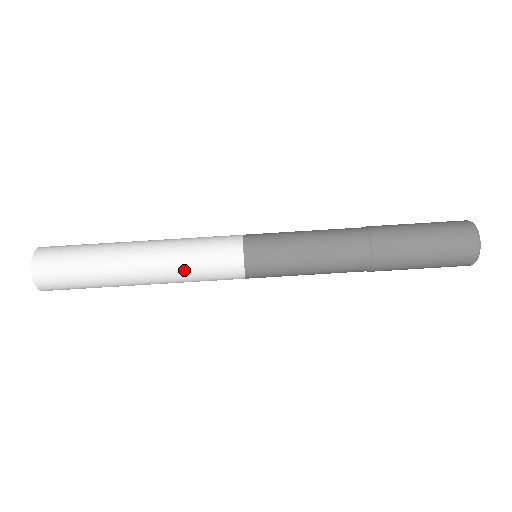
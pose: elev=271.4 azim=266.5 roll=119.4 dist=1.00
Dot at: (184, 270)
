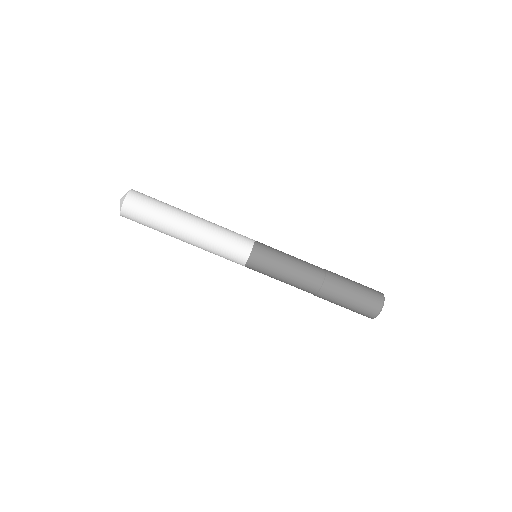
Dot at: (210, 252)
